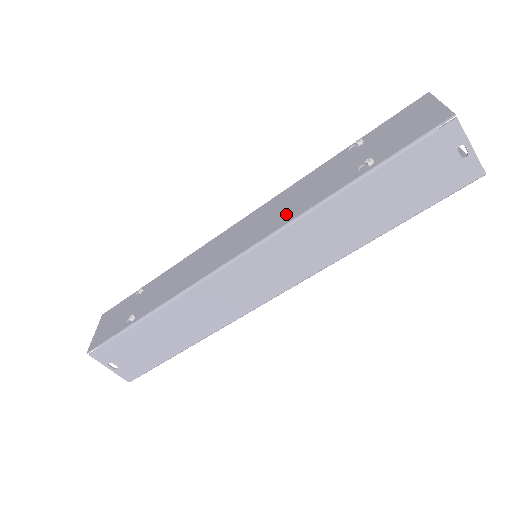
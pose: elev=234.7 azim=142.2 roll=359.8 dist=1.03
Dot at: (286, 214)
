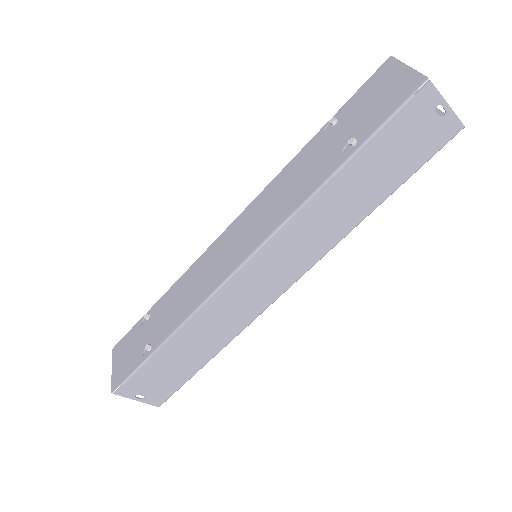
Dot at: (280, 211)
